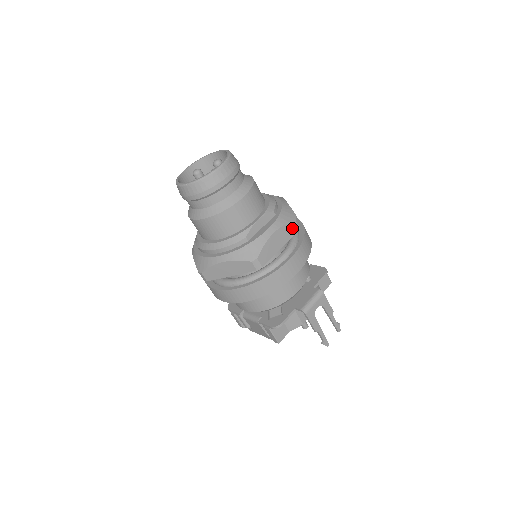
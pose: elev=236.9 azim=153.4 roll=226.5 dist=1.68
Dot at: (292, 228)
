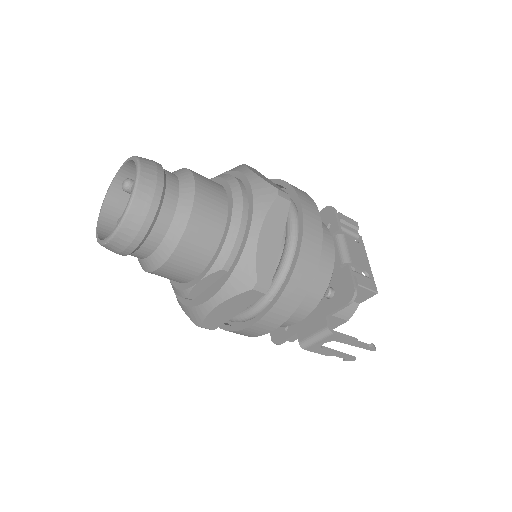
Dot at: (249, 296)
